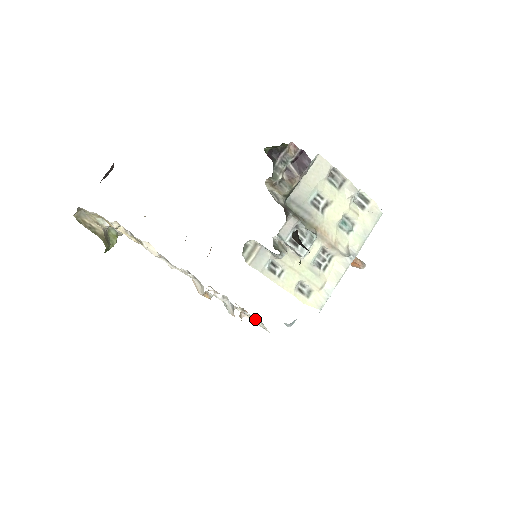
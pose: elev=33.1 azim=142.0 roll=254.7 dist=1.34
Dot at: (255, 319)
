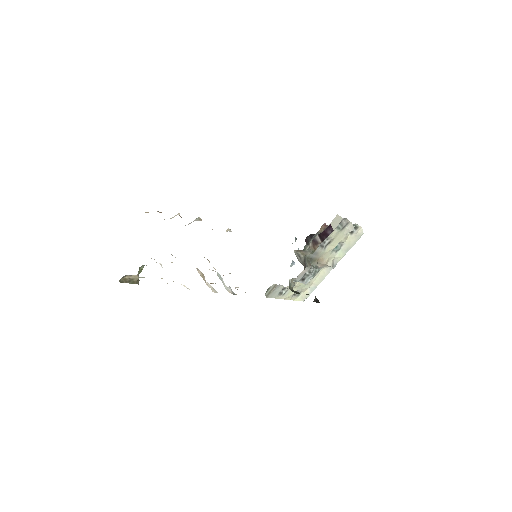
Dot at: occluded
